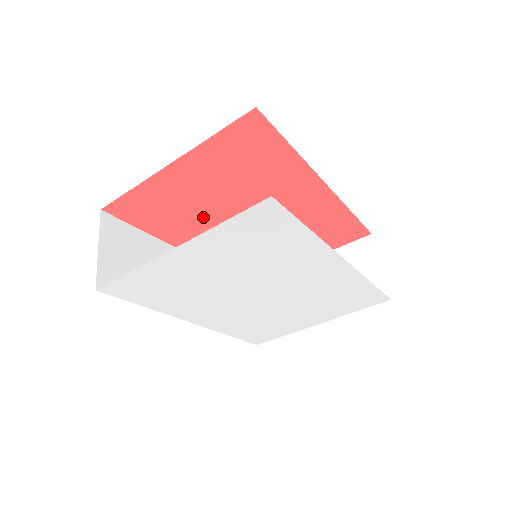
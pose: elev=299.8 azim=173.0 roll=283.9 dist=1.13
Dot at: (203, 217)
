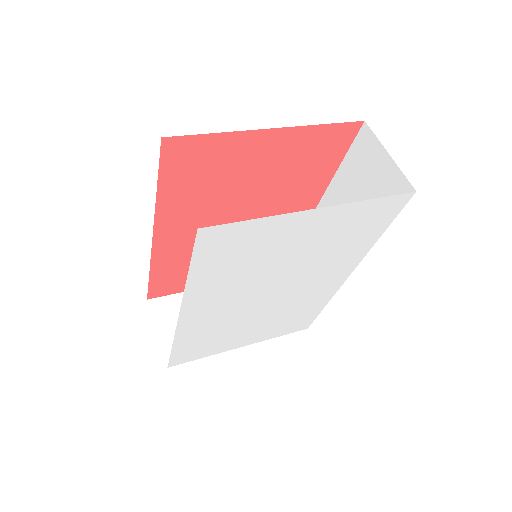
Dot at: (219, 199)
